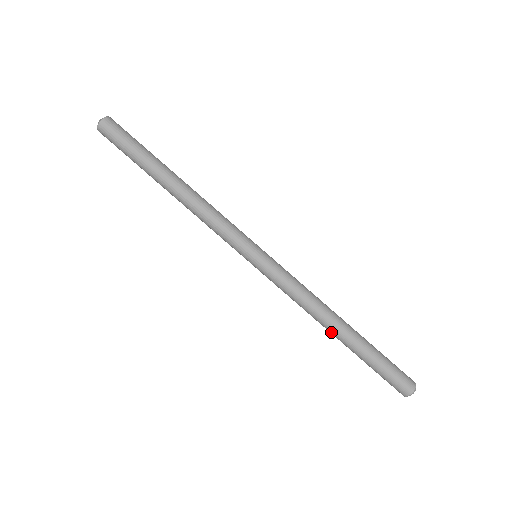
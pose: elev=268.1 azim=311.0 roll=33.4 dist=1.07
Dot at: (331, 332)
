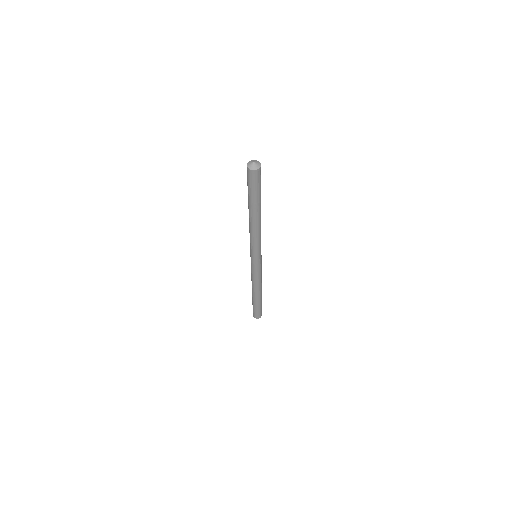
Dot at: (252, 290)
